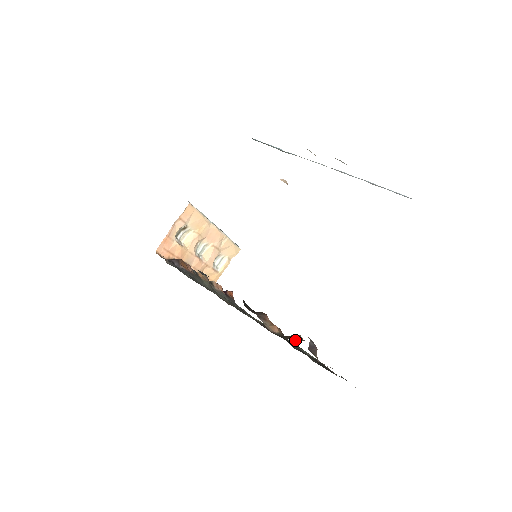
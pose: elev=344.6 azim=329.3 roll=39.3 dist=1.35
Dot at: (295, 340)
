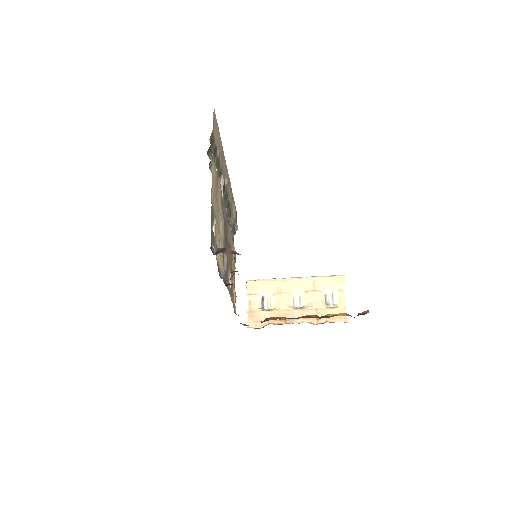
Dot at: occluded
